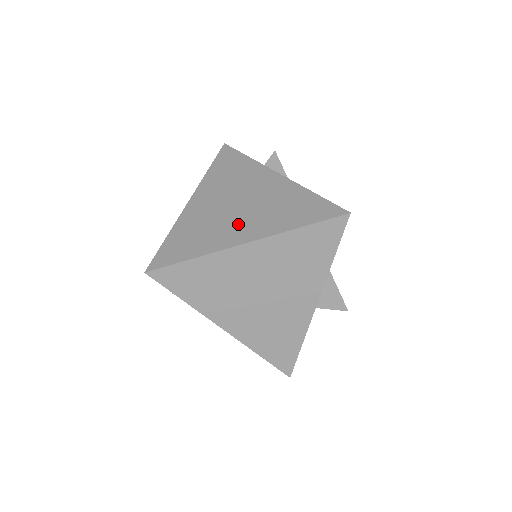
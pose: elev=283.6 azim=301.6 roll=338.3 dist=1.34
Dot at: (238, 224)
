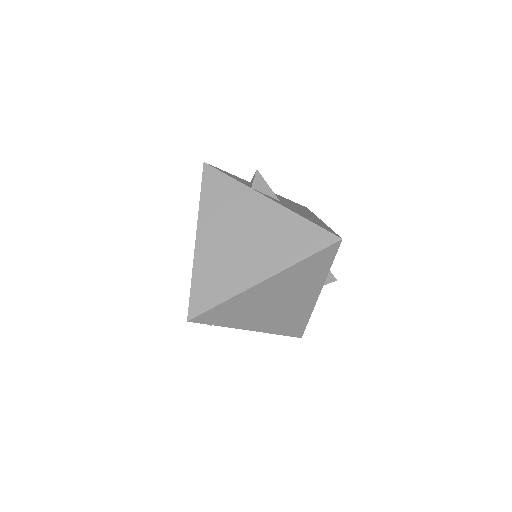
Dot at: (250, 261)
